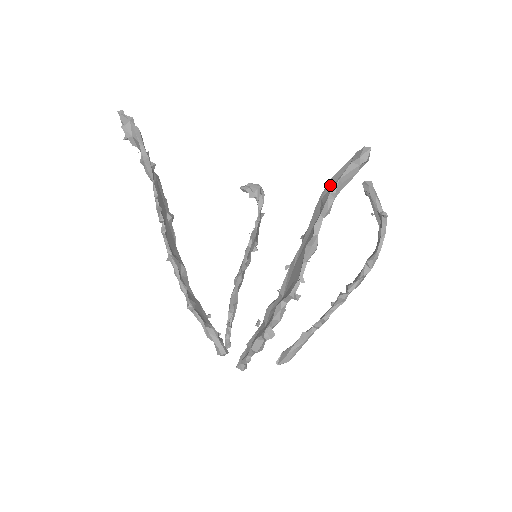
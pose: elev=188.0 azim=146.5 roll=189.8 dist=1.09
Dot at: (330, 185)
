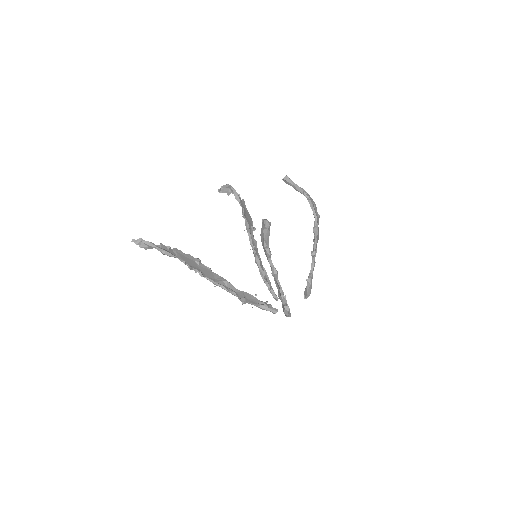
Dot at: (262, 239)
